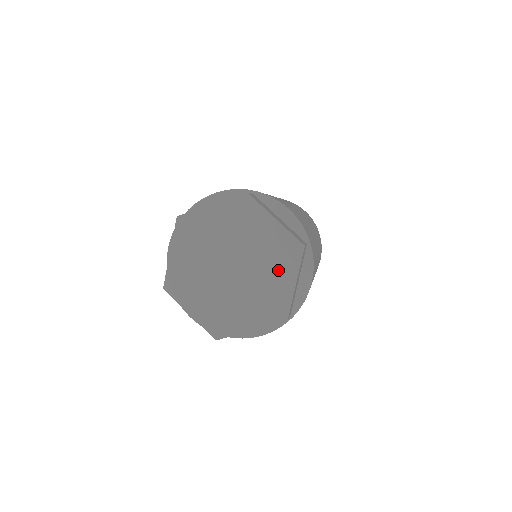
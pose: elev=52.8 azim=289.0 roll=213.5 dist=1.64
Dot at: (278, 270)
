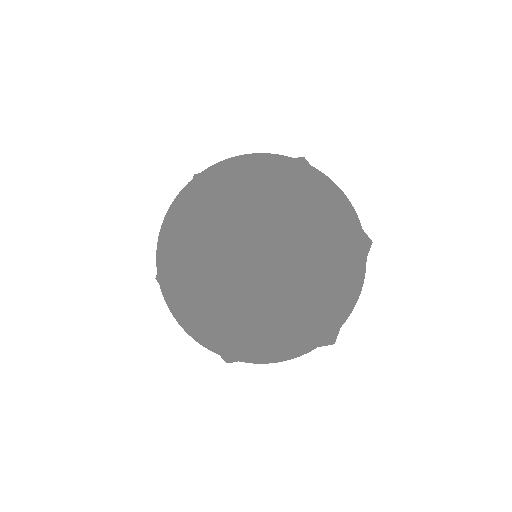
Dot at: (331, 271)
